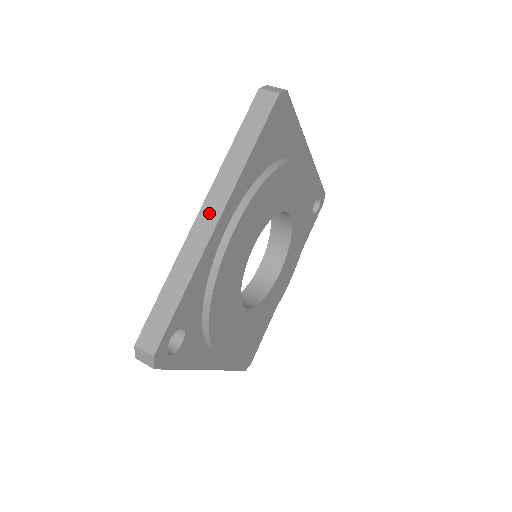
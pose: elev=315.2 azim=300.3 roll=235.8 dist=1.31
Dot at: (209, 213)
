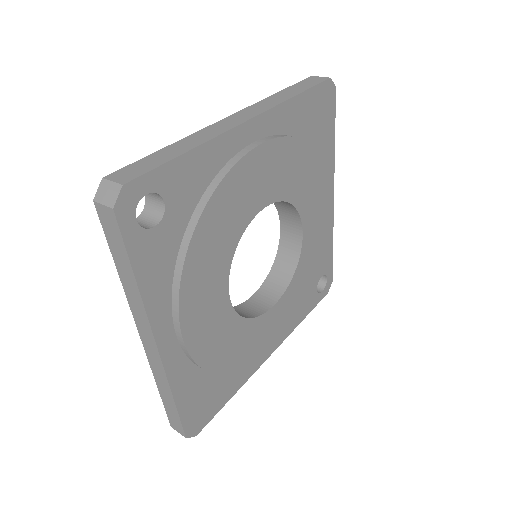
Dot at: (240, 116)
